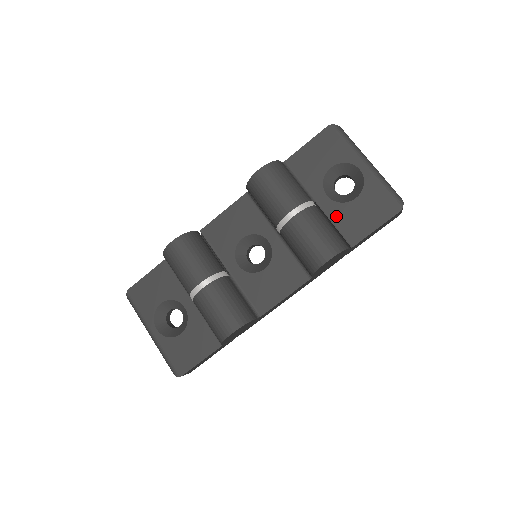
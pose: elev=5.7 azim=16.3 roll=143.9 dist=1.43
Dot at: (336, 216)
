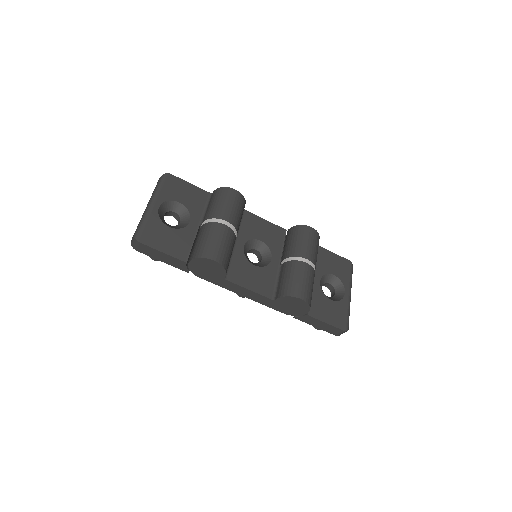
Dot at: (315, 294)
